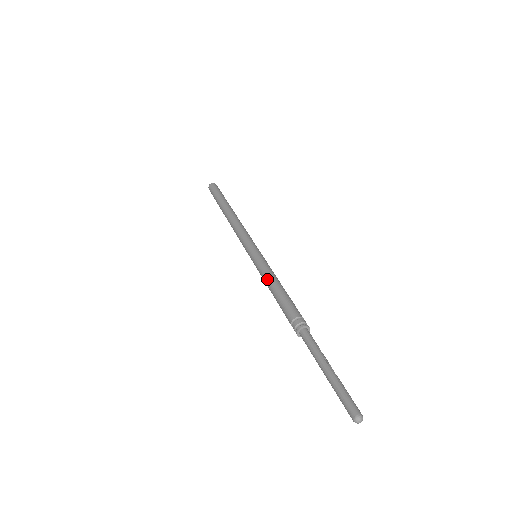
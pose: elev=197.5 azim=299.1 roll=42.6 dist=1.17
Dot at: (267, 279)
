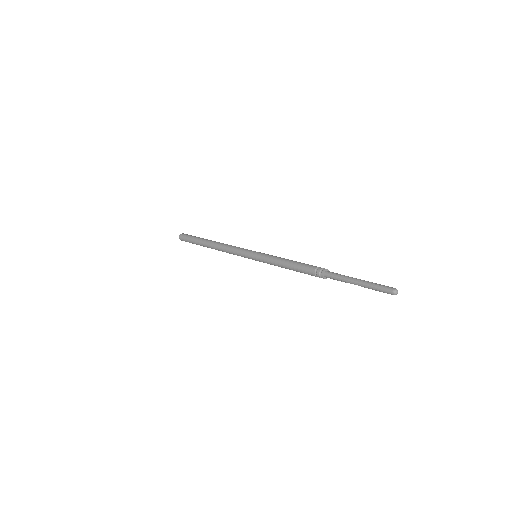
Dot at: (280, 258)
